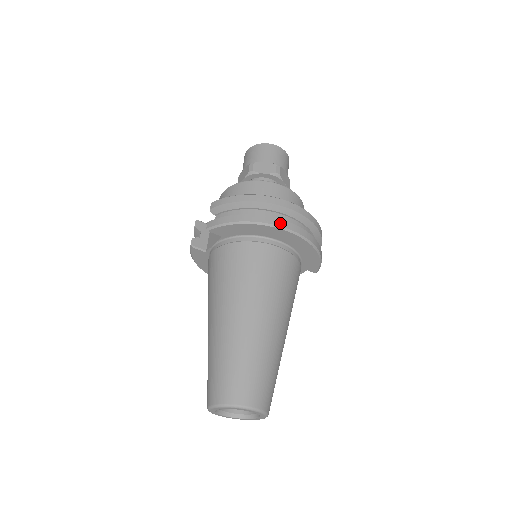
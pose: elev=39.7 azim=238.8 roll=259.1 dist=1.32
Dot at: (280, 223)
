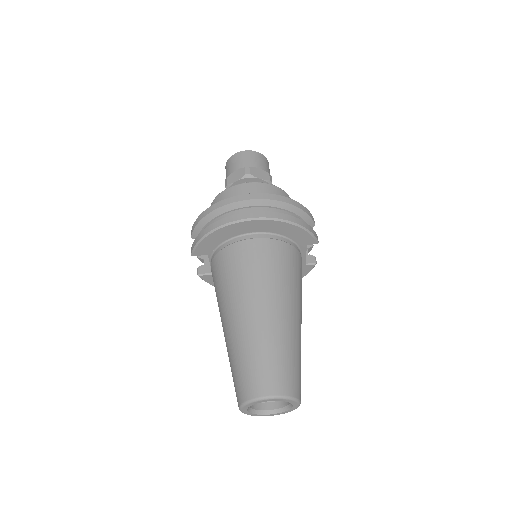
Dot at: (237, 217)
